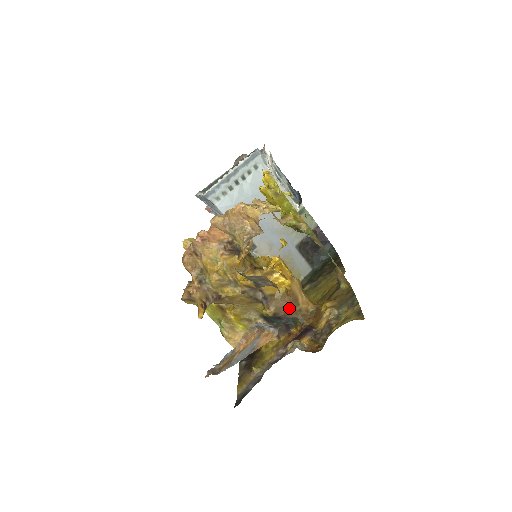
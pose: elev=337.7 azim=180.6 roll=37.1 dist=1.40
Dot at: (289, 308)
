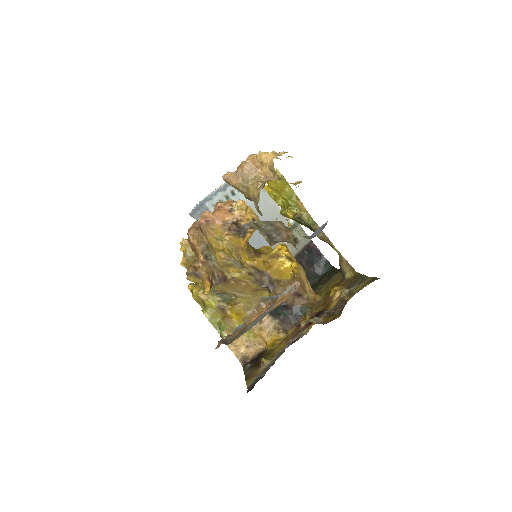
Dot at: (296, 295)
